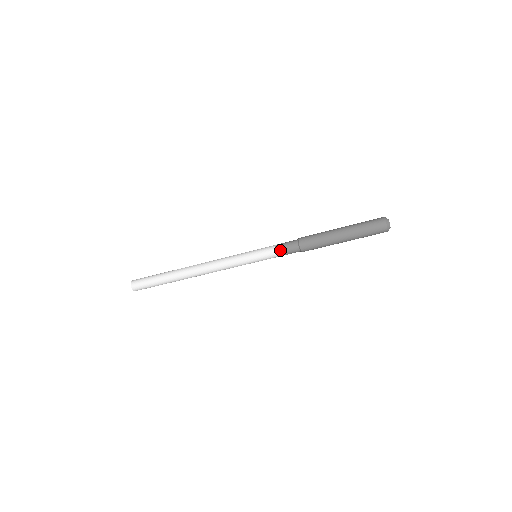
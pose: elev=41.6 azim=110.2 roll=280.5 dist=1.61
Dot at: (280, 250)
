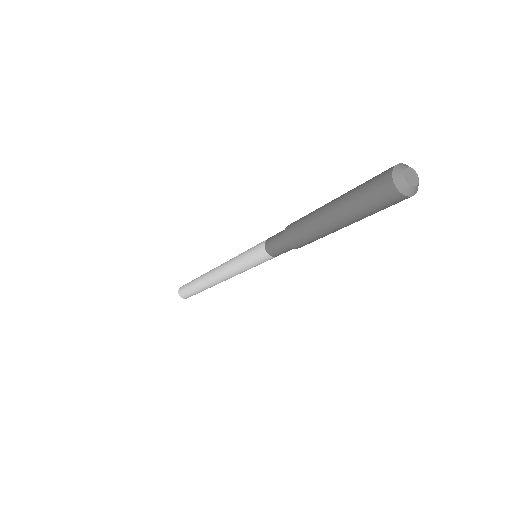
Dot at: (268, 244)
